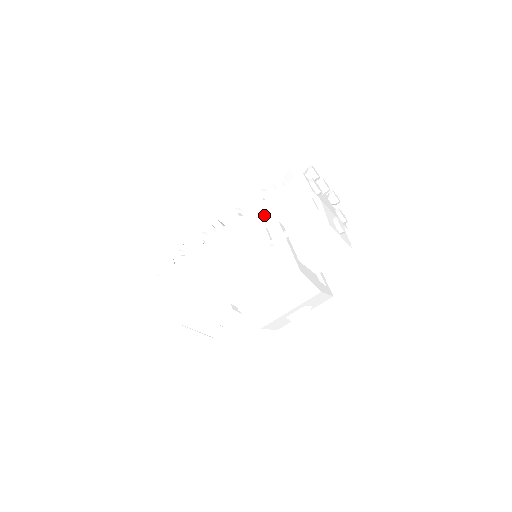
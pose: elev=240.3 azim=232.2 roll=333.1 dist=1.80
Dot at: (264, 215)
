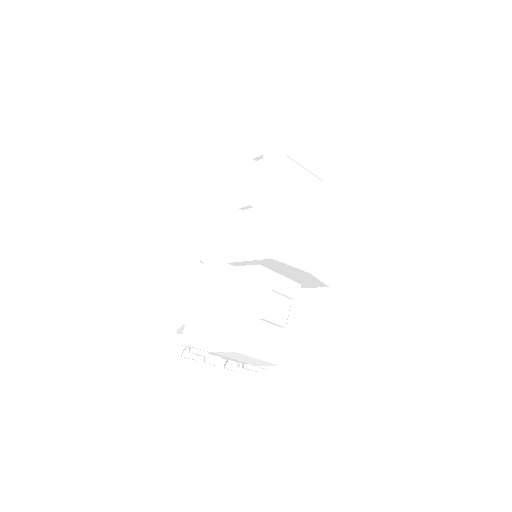
Dot at: (231, 199)
